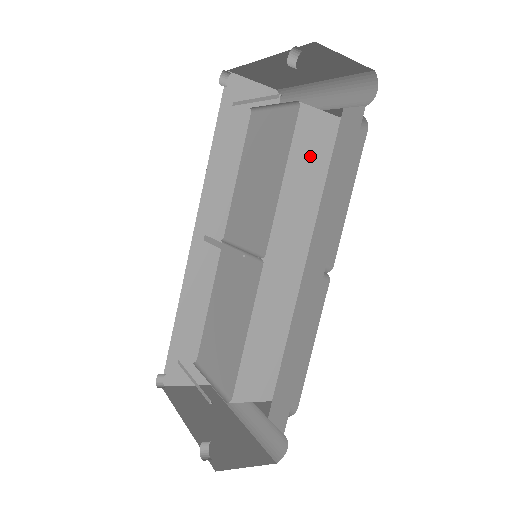
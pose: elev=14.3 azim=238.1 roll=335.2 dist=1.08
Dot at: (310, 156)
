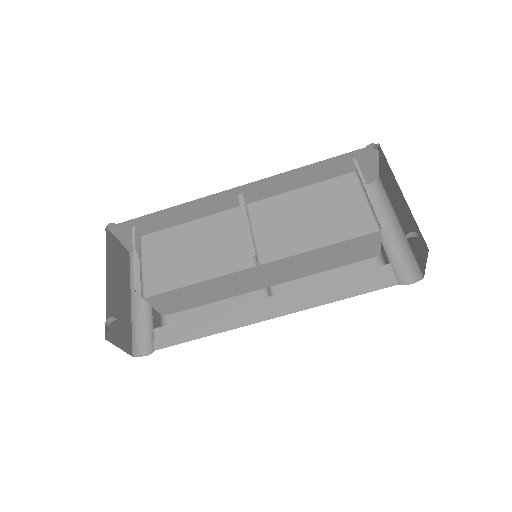
Dot at: (346, 251)
